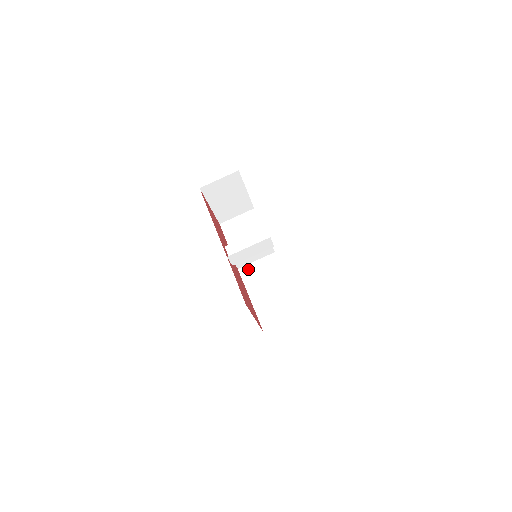
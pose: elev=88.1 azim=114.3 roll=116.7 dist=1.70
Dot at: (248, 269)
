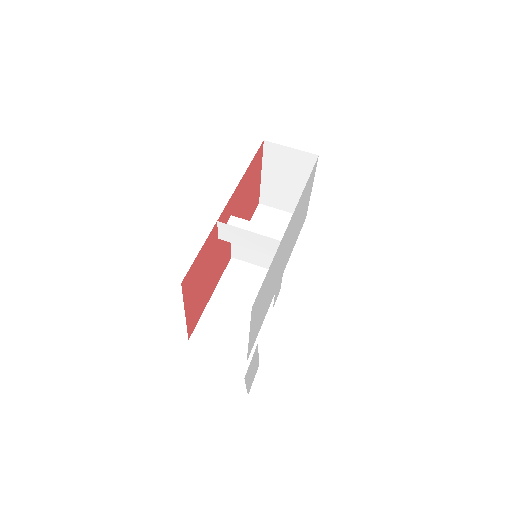
Dot at: (240, 266)
